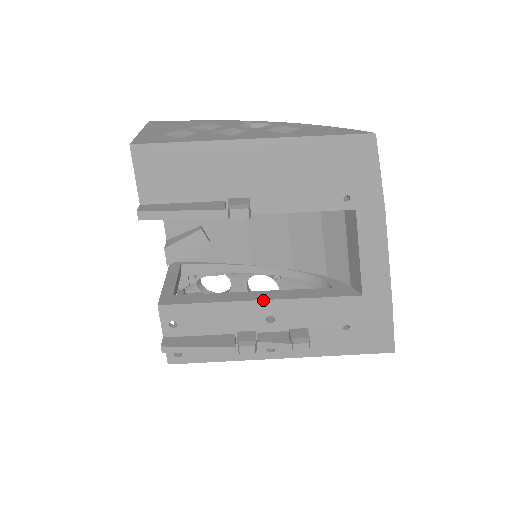
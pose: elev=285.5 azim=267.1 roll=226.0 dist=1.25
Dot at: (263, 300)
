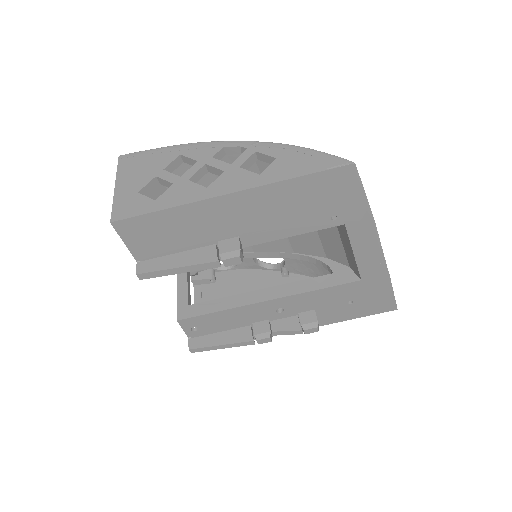
Dot at: (270, 300)
